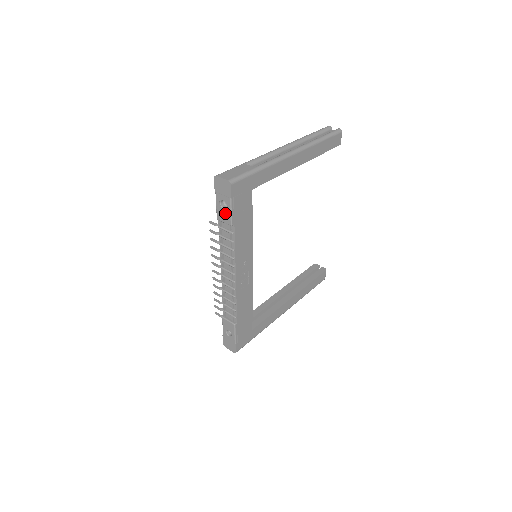
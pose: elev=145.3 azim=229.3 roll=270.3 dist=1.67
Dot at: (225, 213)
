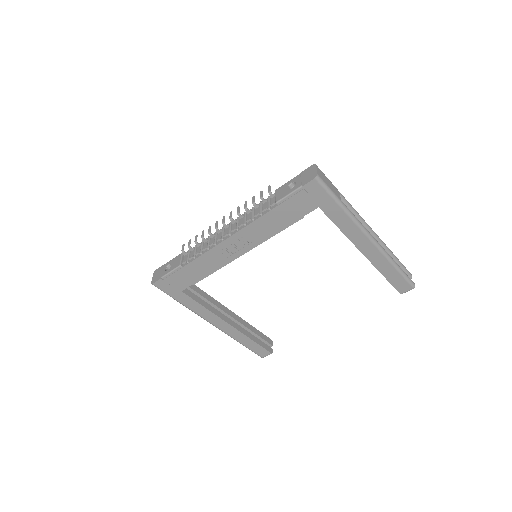
Dot at: (285, 191)
